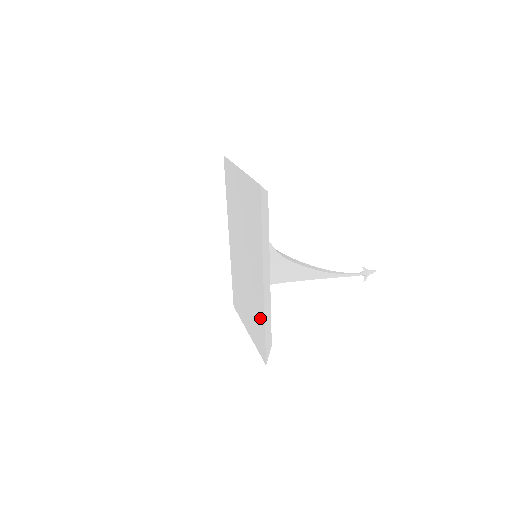
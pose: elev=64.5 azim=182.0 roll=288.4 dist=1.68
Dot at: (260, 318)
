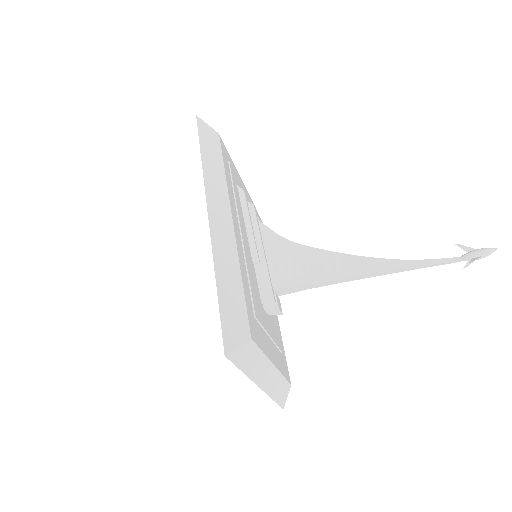
Dot at: occluded
